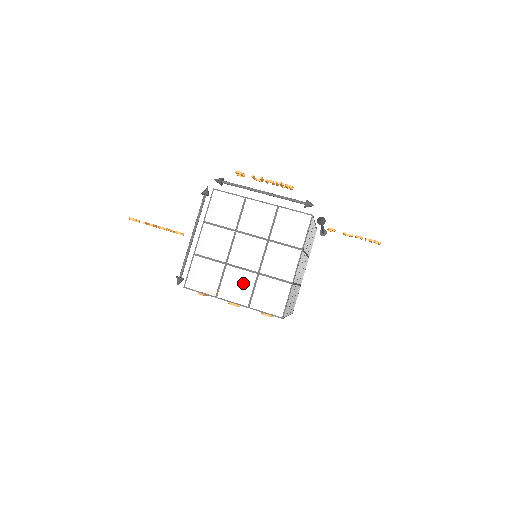
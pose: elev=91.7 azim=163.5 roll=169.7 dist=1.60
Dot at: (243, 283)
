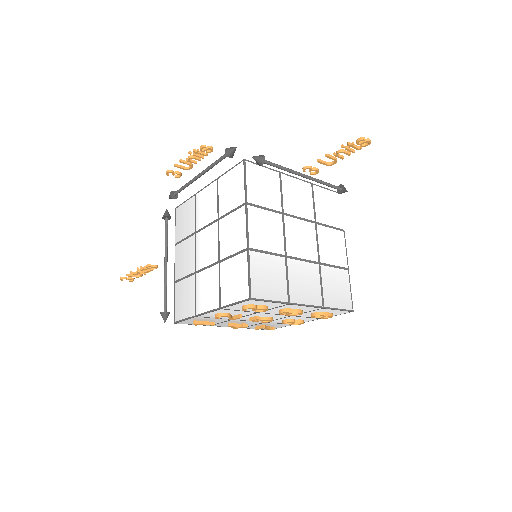
Dot at: (211, 283)
